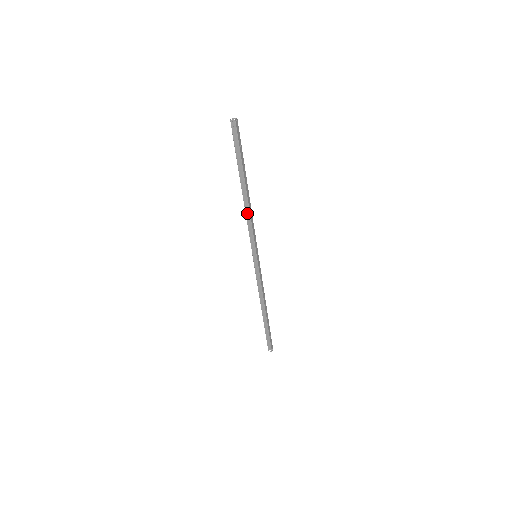
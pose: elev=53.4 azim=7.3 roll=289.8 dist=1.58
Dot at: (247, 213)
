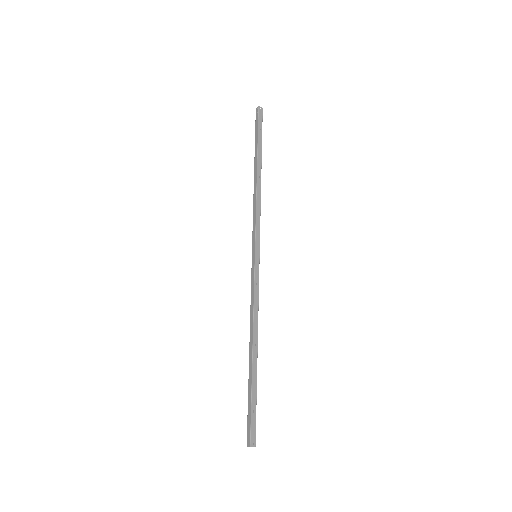
Dot at: (254, 197)
